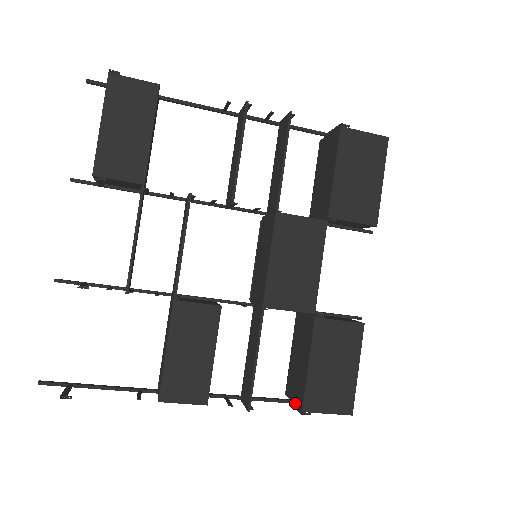
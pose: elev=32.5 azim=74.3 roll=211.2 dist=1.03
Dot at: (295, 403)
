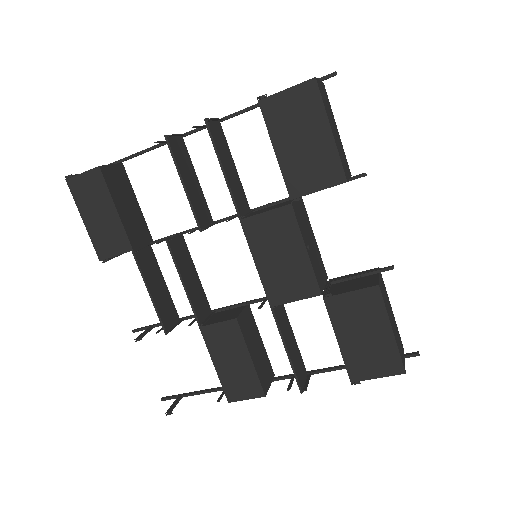
Dot at: occluded
